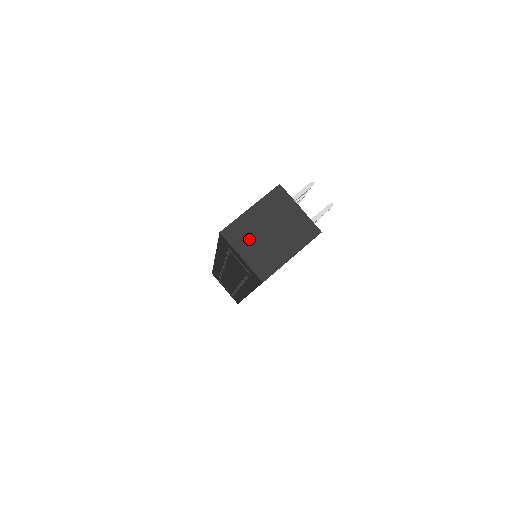
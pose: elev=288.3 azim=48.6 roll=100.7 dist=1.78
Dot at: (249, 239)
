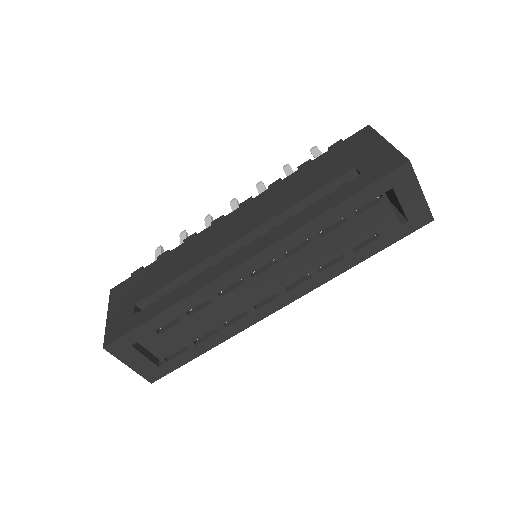
Dot at: occluded
